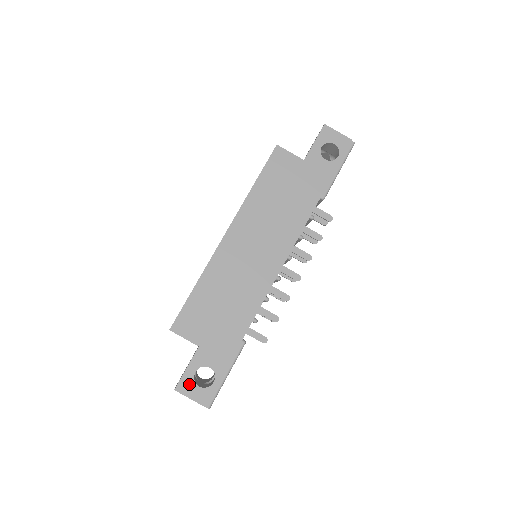
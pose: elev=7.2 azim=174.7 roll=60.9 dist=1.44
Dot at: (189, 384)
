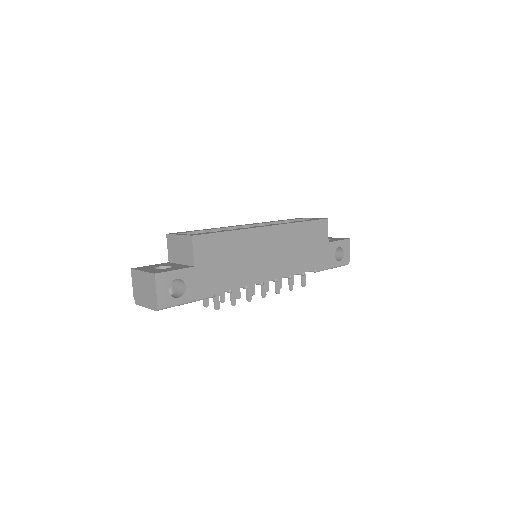
Dot at: (166, 281)
